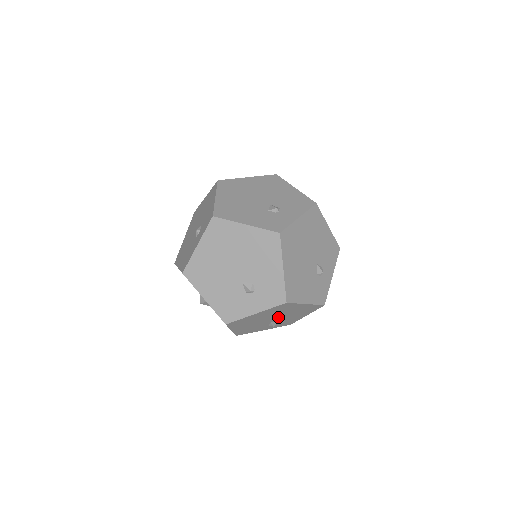
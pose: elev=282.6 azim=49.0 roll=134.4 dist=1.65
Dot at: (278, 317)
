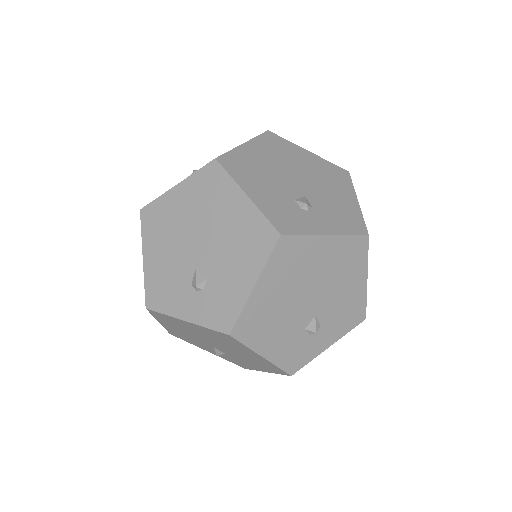
Dot at: occluded
